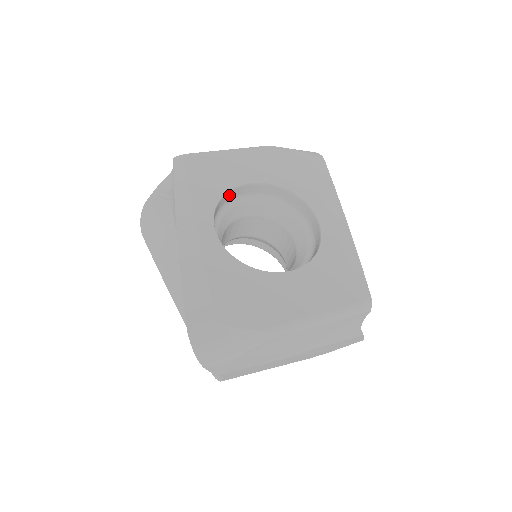
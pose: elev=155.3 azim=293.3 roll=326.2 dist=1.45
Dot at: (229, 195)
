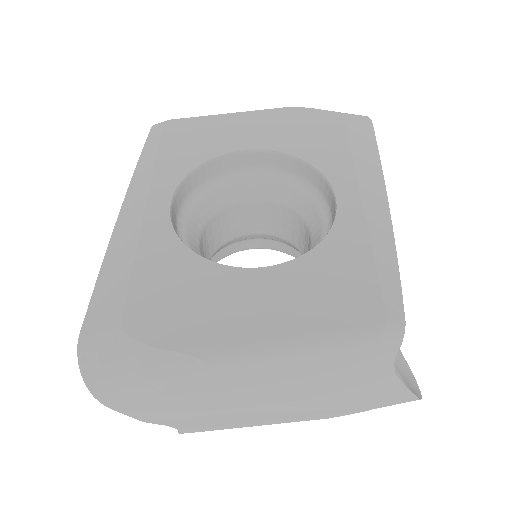
Dot at: (213, 167)
